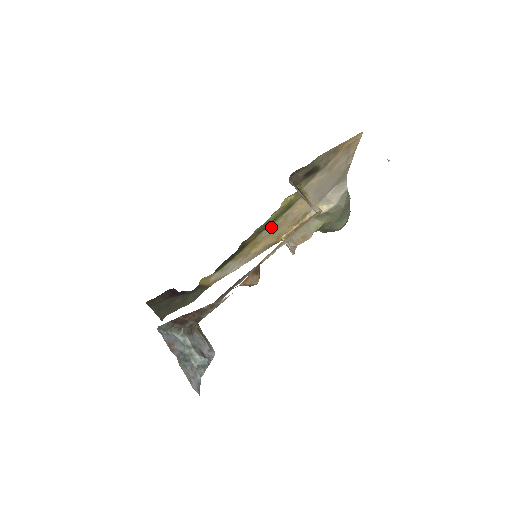
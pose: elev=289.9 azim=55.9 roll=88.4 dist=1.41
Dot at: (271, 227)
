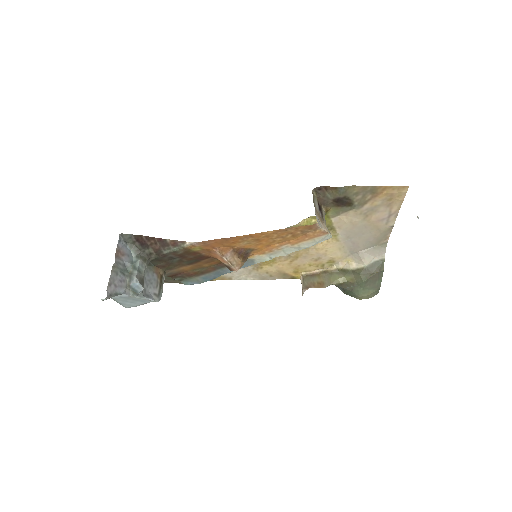
Dot at: occluded
